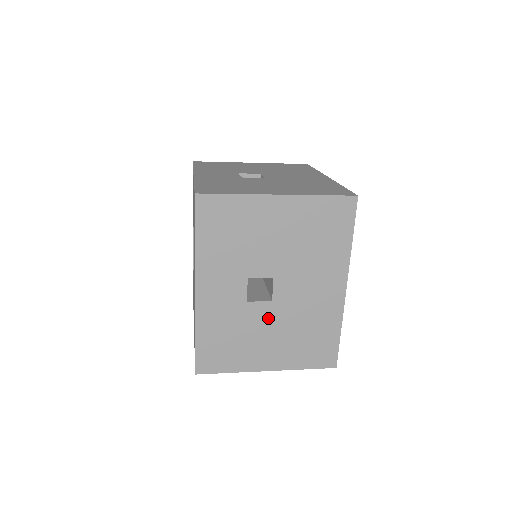
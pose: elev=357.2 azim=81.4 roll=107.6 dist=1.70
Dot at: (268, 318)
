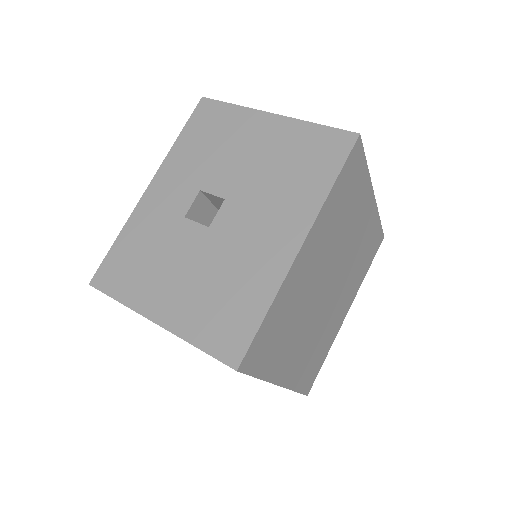
Dot at: occluded
